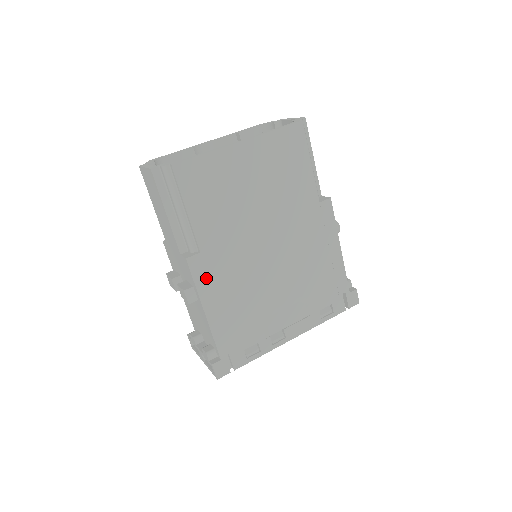
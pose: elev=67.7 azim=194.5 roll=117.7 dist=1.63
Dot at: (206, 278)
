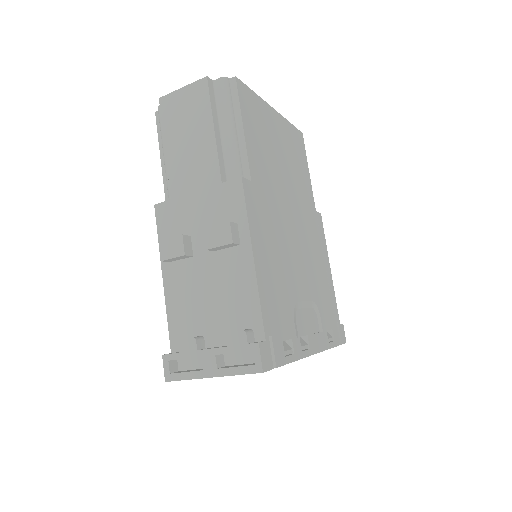
Dot at: (255, 215)
